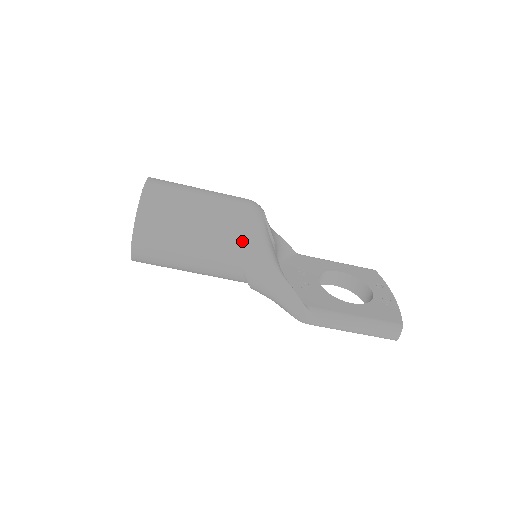
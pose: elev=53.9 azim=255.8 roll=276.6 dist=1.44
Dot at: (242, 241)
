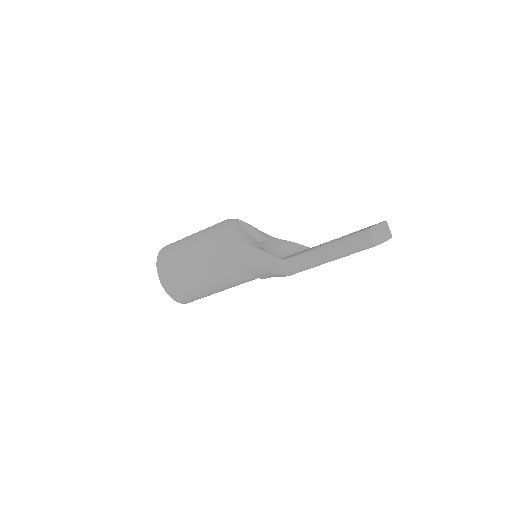
Dot at: (218, 240)
